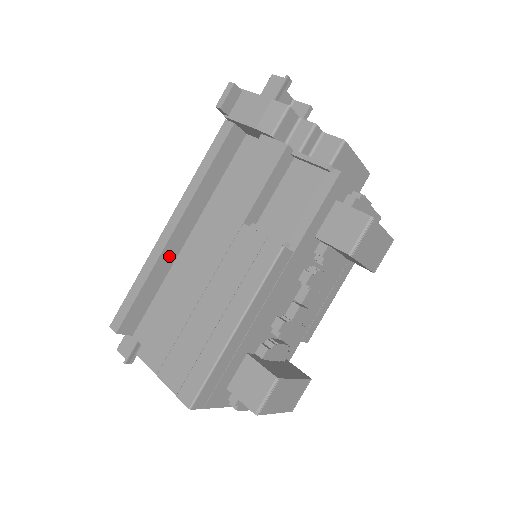
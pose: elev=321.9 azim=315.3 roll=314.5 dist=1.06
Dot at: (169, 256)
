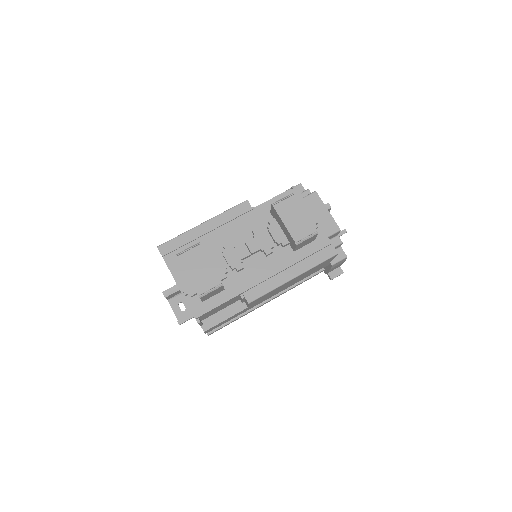
Dot at: occluded
